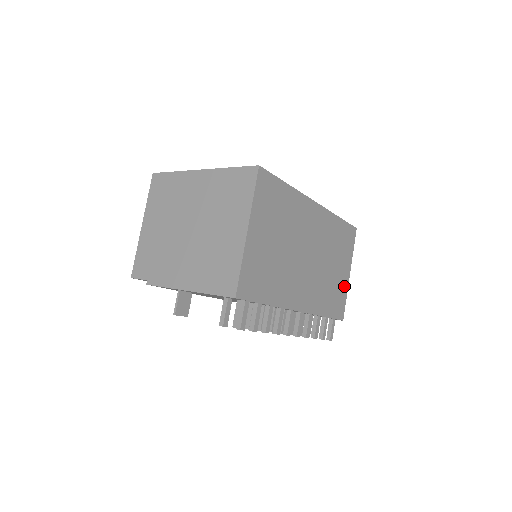
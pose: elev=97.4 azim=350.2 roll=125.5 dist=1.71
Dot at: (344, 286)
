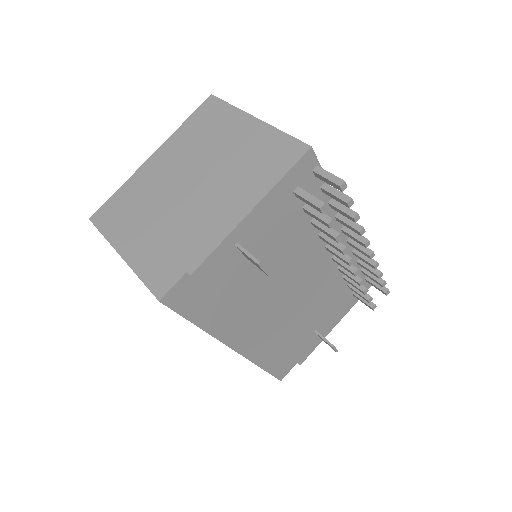
Dot at: occluded
